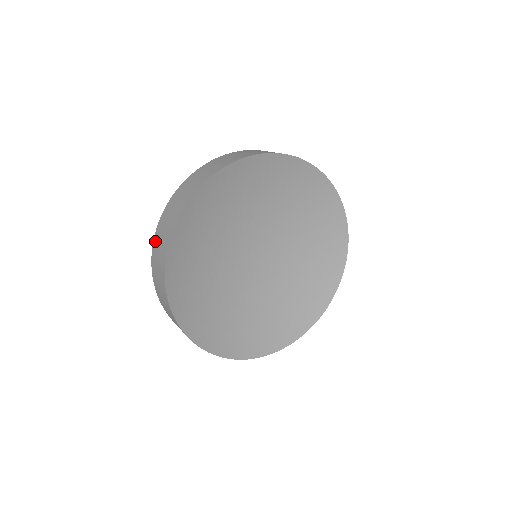
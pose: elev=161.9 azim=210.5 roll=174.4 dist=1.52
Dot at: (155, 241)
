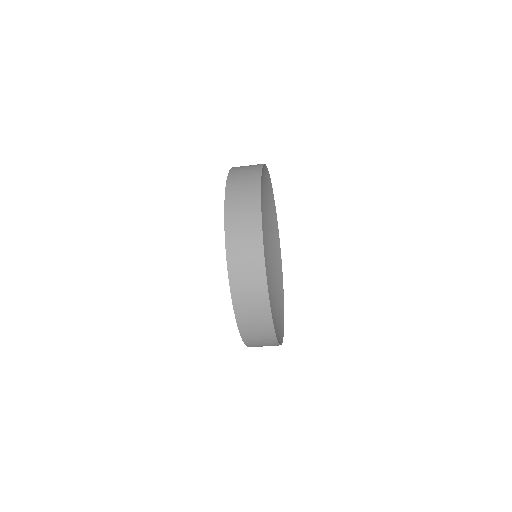
Dot at: occluded
